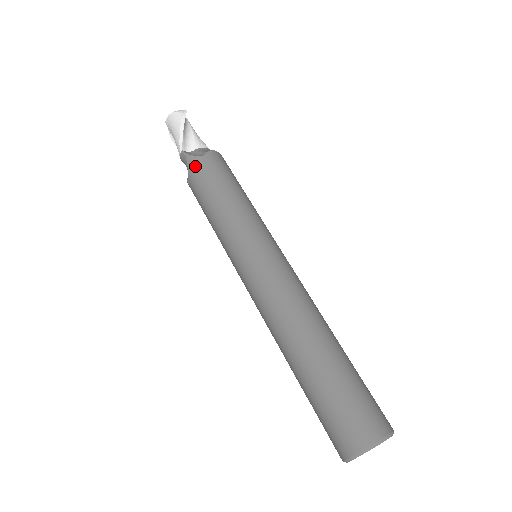
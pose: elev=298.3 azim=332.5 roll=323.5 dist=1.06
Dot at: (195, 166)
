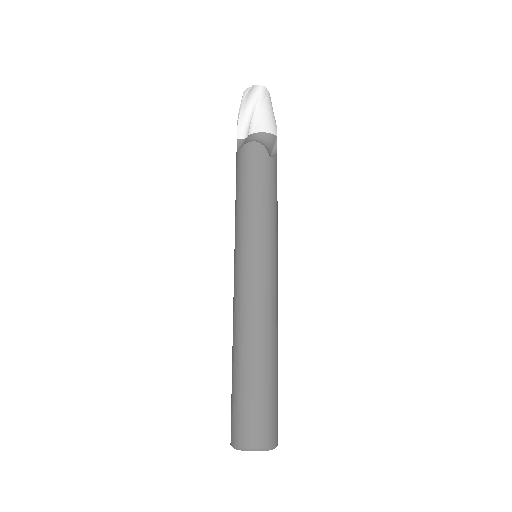
Dot at: (236, 160)
